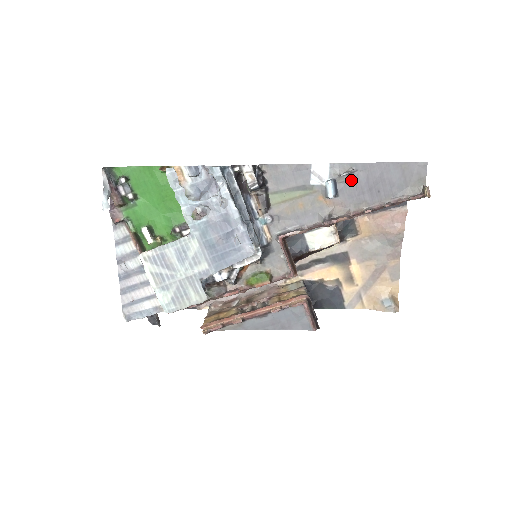
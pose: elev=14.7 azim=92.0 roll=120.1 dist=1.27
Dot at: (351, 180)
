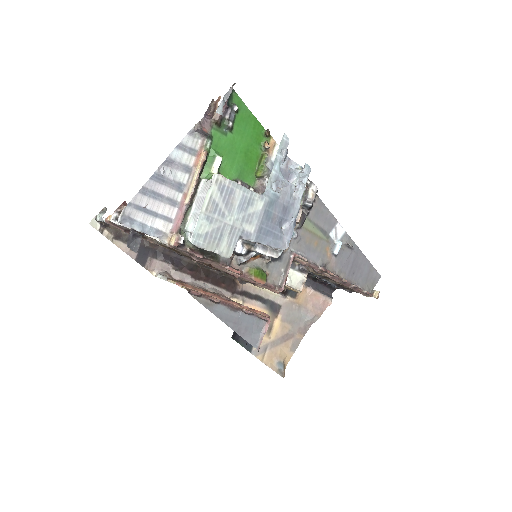
Dot at: (348, 252)
